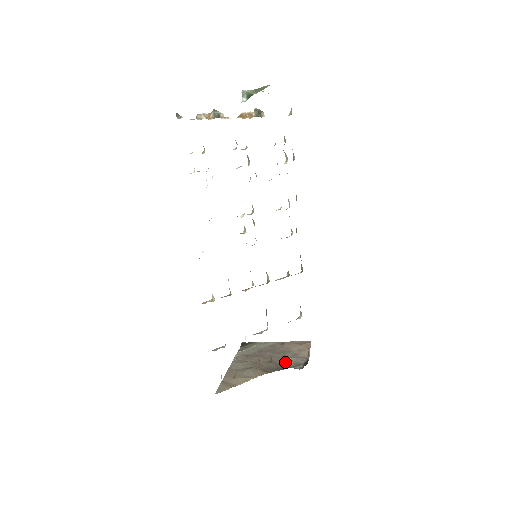
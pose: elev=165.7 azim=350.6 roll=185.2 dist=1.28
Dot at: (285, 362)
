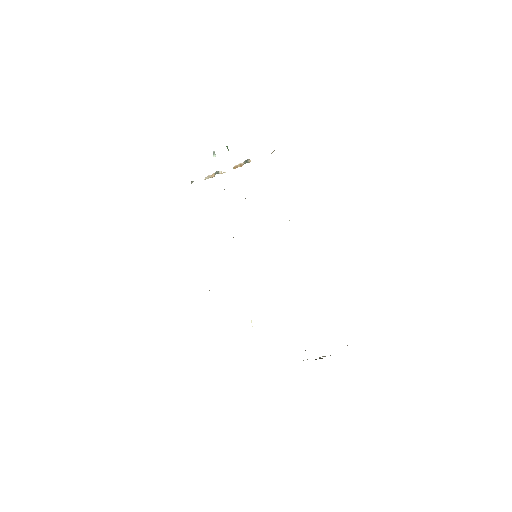
Dot at: occluded
